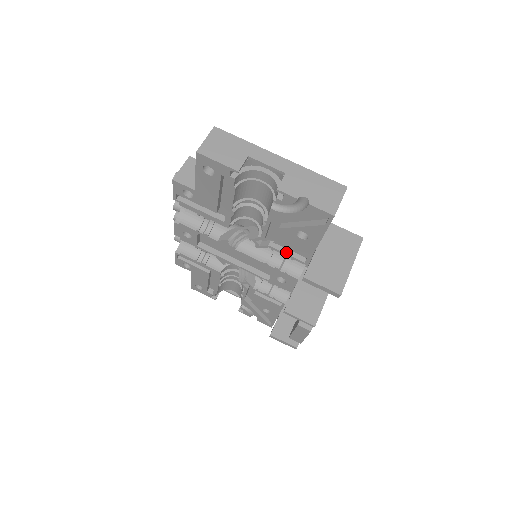
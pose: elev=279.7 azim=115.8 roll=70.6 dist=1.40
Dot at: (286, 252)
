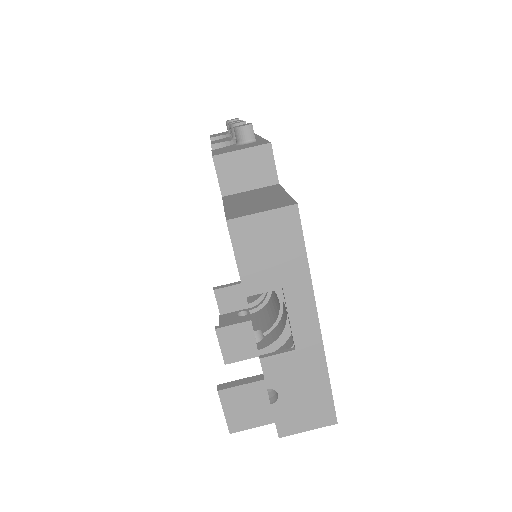
Dot at: occluded
